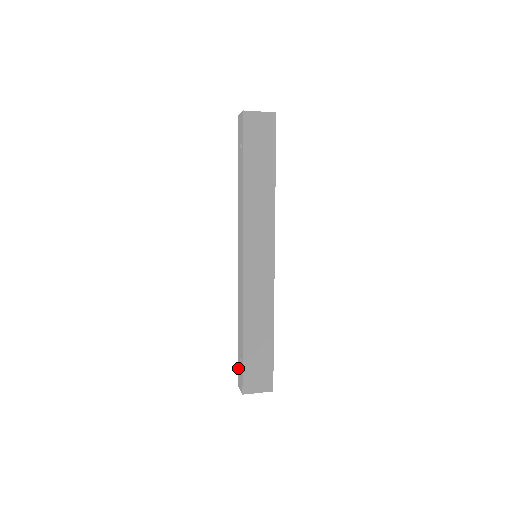
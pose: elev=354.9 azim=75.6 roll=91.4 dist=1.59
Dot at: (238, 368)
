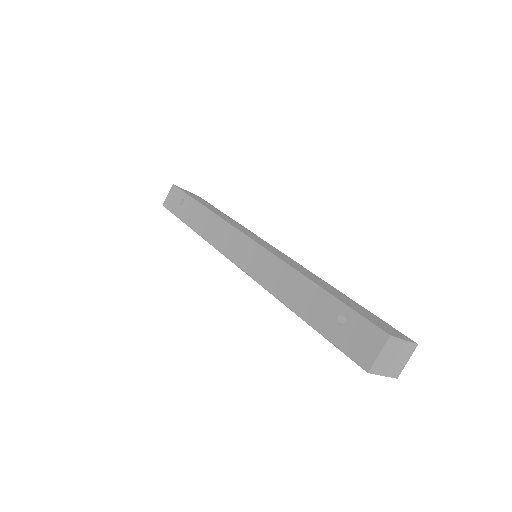
Dot at: (344, 345)
